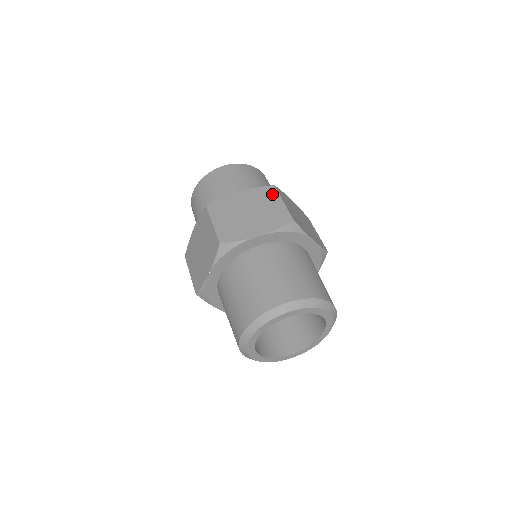
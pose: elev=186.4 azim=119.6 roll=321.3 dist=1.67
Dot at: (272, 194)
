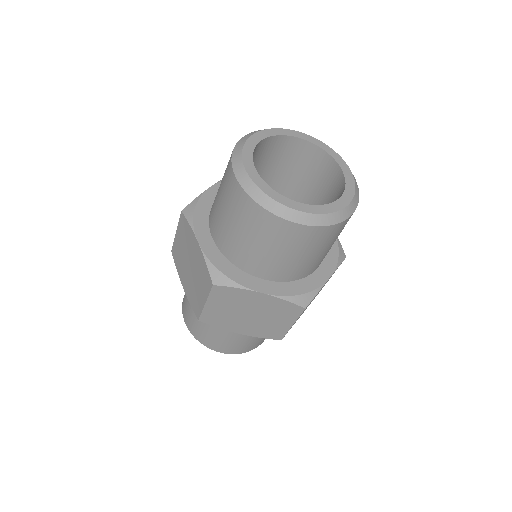
Dot at: occluded
